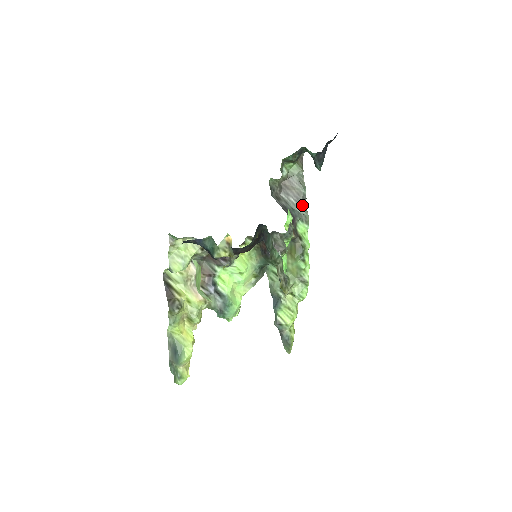
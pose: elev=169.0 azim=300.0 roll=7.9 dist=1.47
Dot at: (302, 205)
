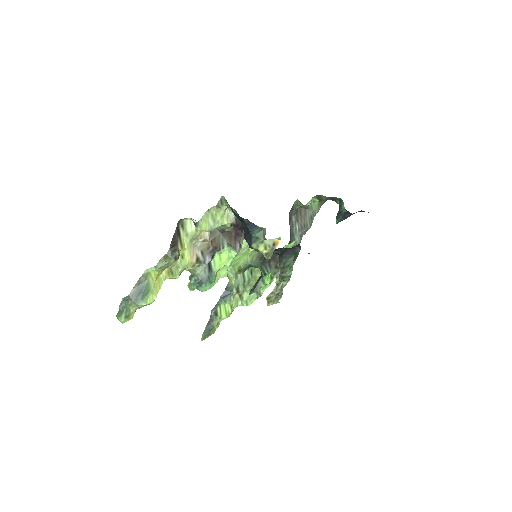
Dot at: (300, 236)
